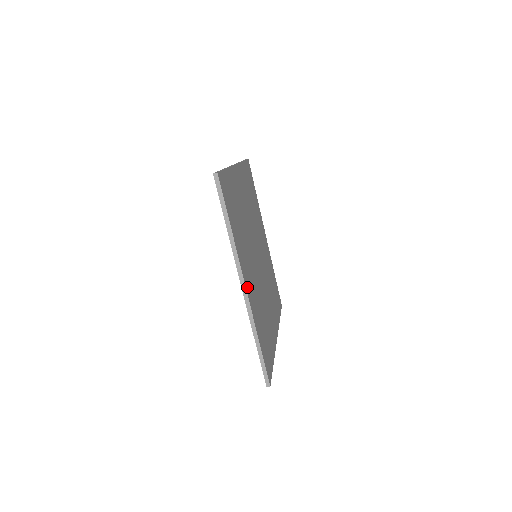
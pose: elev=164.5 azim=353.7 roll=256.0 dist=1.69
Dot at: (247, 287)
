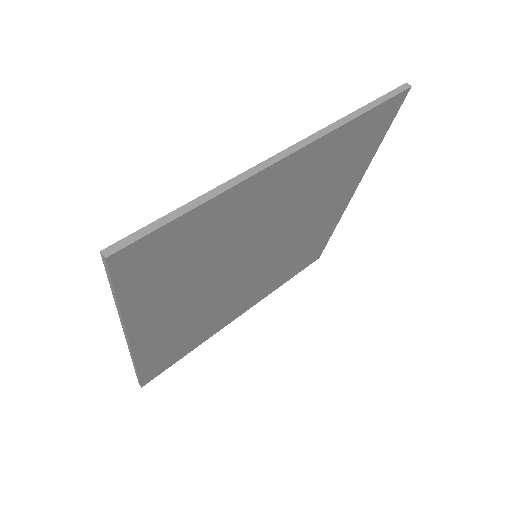
Dot at: (140, 339)
